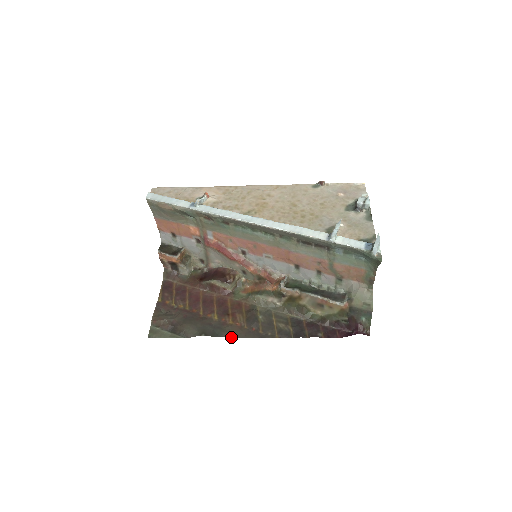
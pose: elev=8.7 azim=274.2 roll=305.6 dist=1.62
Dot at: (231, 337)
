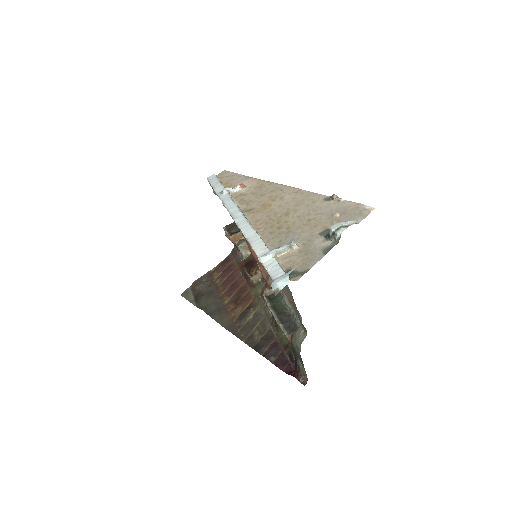
Dot at: (218, 322)
